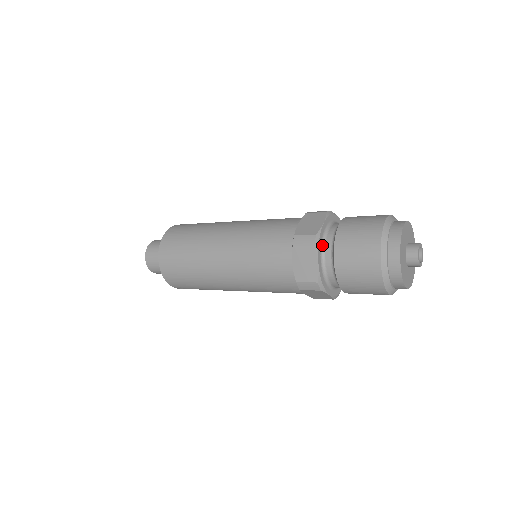
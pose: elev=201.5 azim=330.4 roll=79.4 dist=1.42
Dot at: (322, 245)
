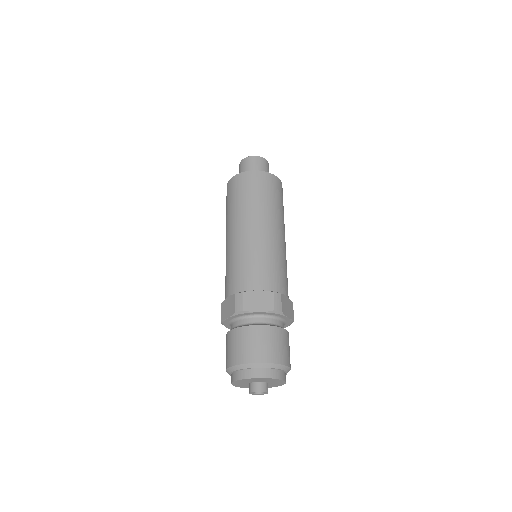
Dot at: (230, 324)
